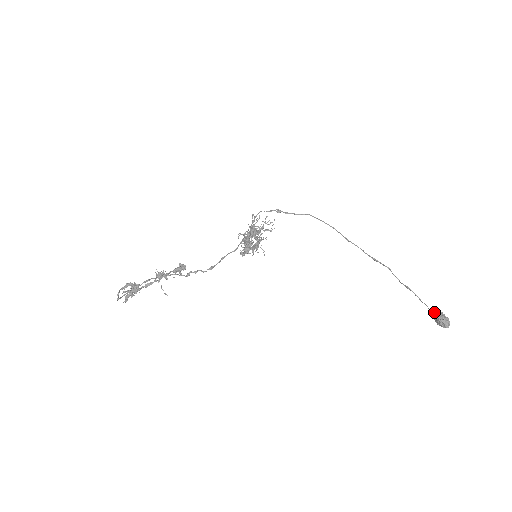
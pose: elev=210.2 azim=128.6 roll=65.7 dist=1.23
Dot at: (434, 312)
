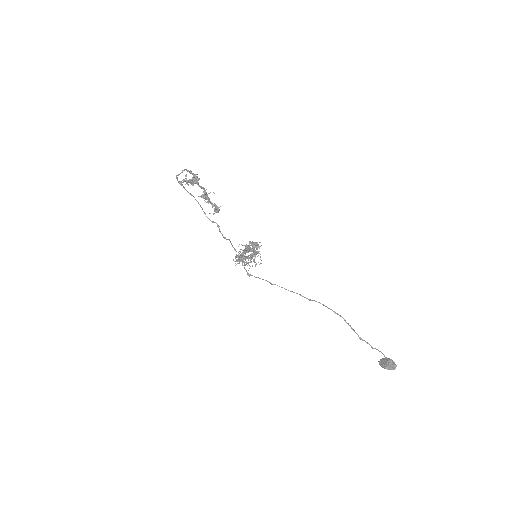
Dot at: (382, 358)
